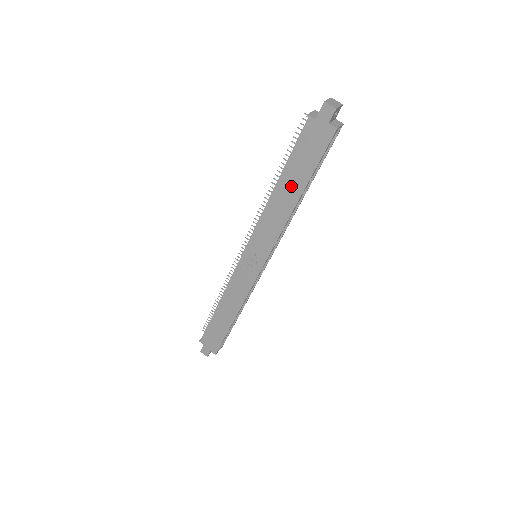
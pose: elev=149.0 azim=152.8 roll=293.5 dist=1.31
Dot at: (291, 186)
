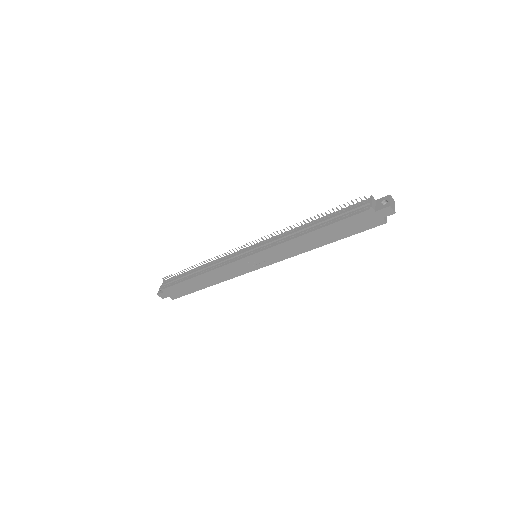
Dot at: (324, 236)
